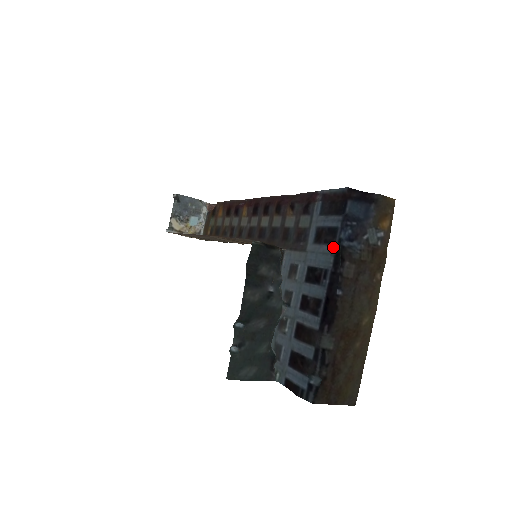
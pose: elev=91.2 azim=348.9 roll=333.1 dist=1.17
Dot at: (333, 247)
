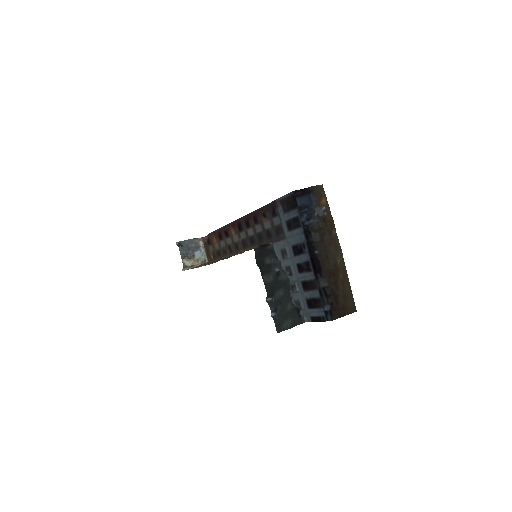
Dot at: (301, 228)
